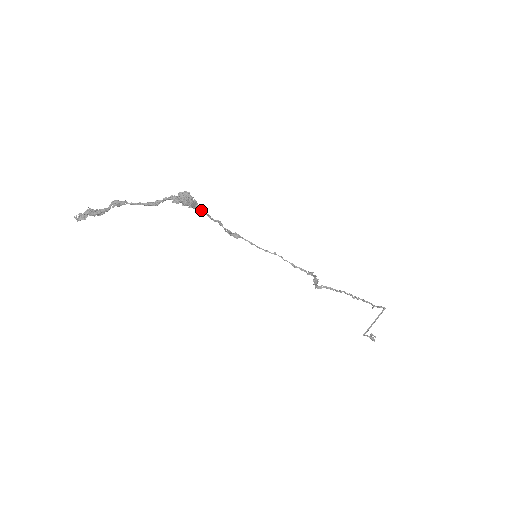
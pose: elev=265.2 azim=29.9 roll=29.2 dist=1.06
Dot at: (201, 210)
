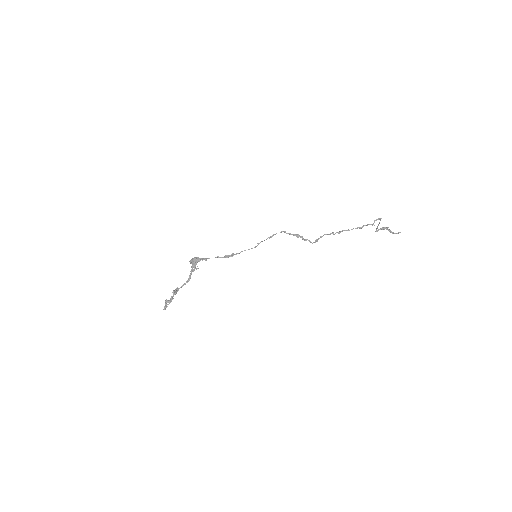
Dot at: (204, 259)
